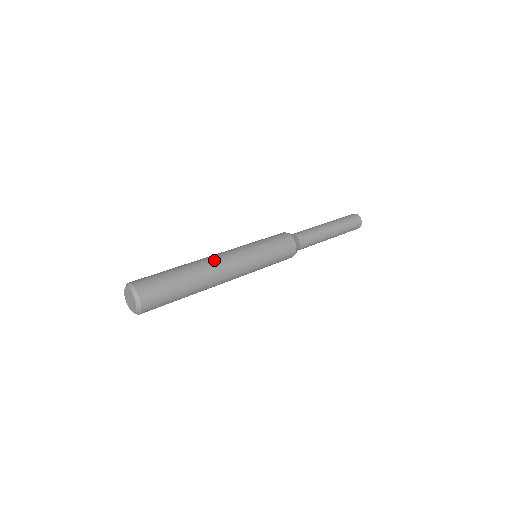
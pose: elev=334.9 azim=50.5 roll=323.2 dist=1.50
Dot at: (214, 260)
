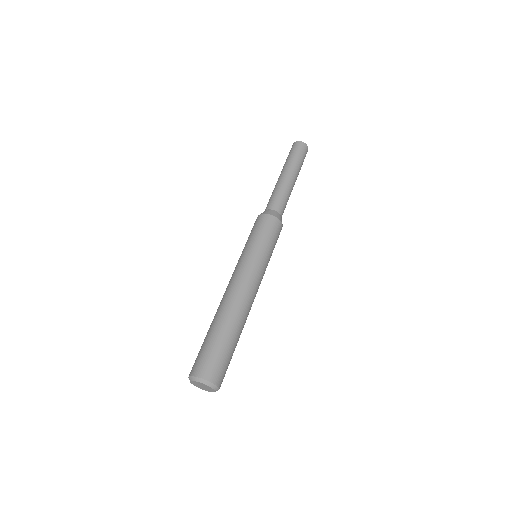
Dot at: (247, 301)
